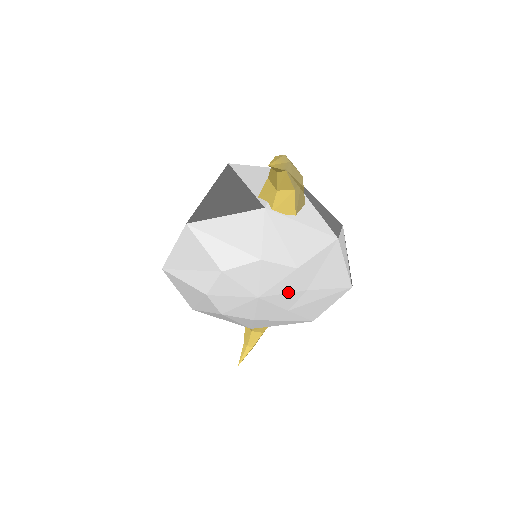
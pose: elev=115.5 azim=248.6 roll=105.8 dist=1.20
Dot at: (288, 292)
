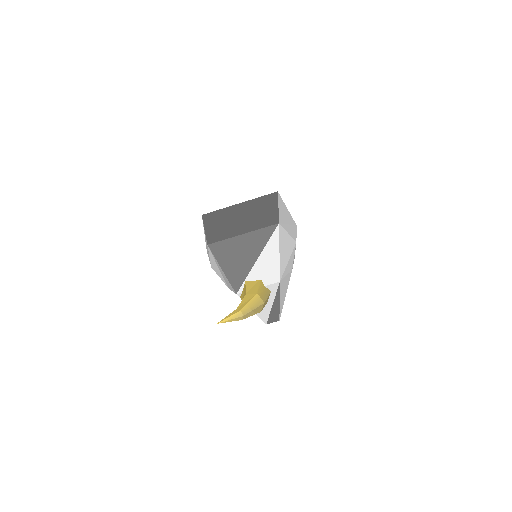
Dot at: occluded
